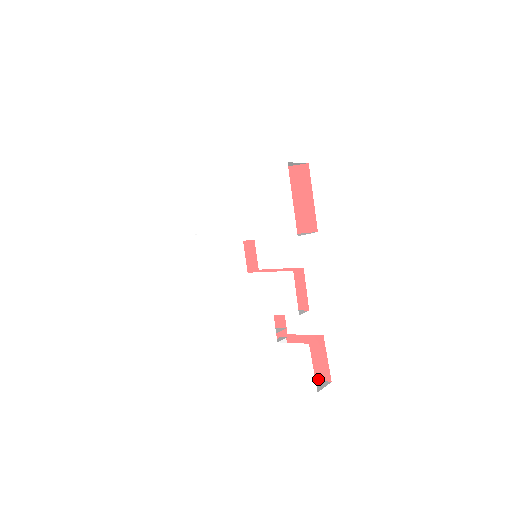
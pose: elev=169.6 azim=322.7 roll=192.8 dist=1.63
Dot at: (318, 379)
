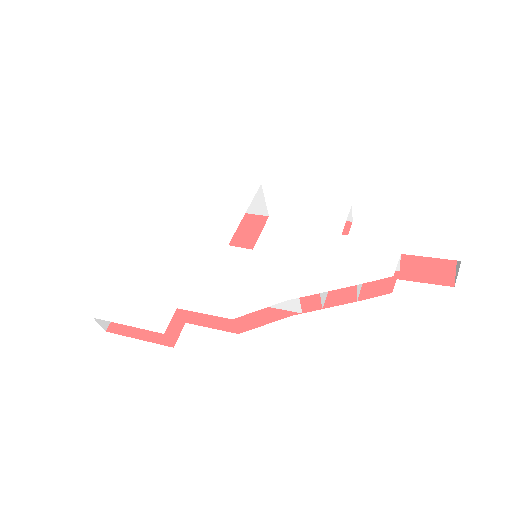
Dot at: occluded
